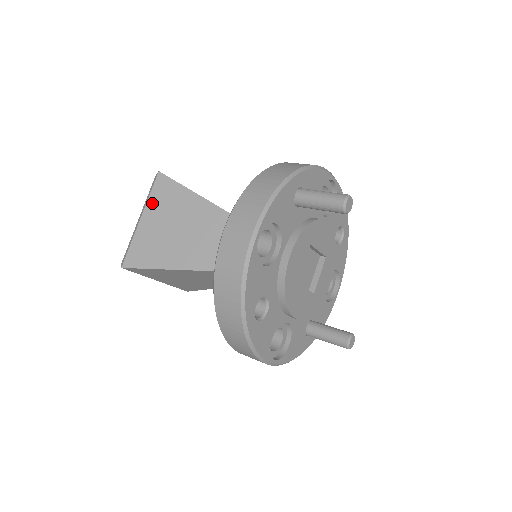
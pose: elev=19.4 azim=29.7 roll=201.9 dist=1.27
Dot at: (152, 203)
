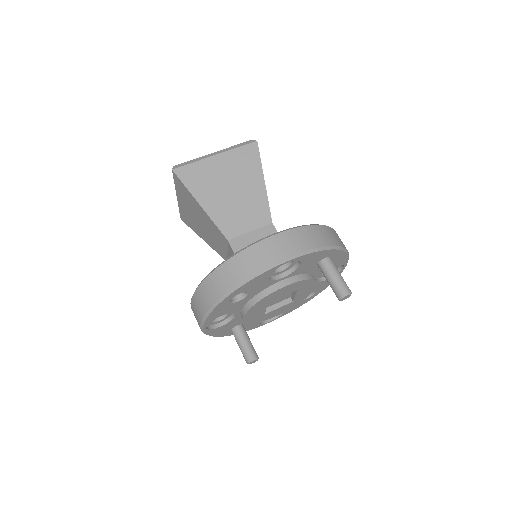
Dot at: (233, 154)
